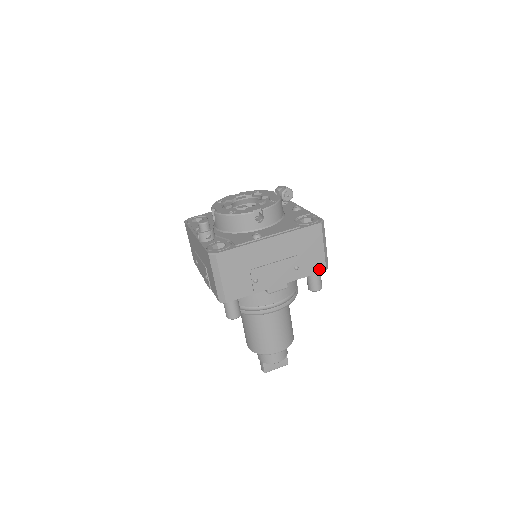
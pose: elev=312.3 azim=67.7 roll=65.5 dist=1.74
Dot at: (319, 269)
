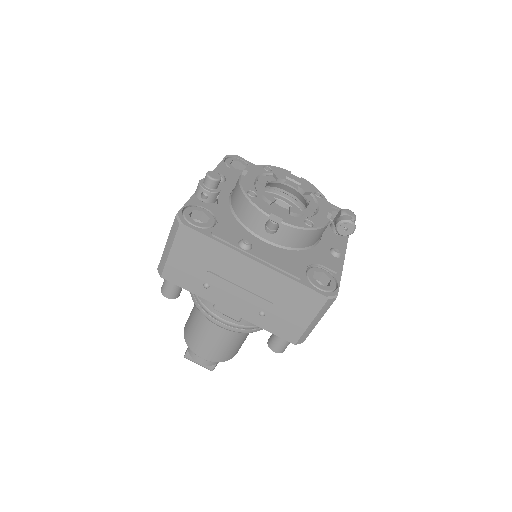
Dot at: (288, 337)
